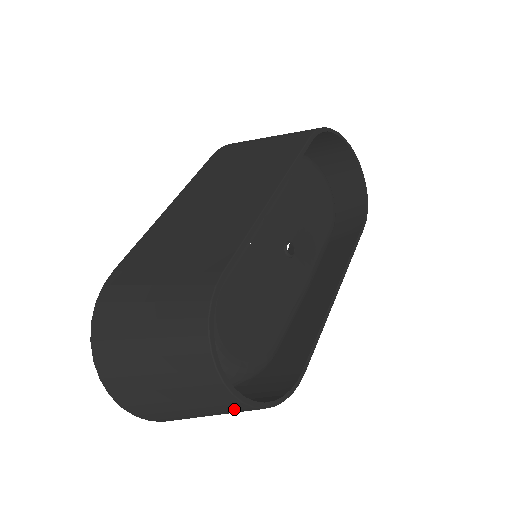
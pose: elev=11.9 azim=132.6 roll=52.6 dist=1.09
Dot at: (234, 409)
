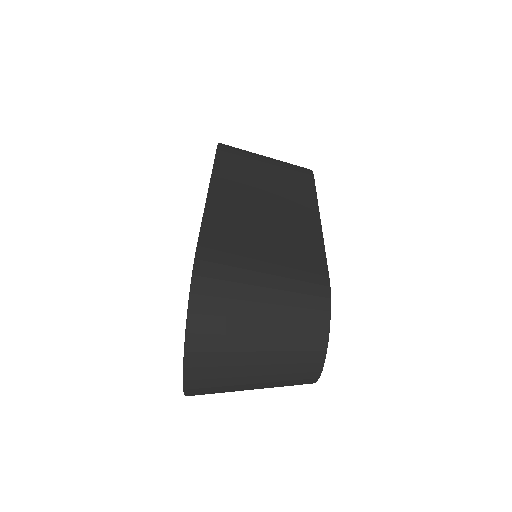
Dot at: (299, 383)
